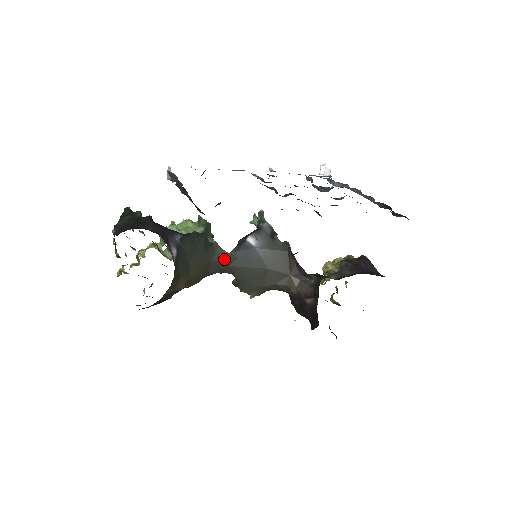
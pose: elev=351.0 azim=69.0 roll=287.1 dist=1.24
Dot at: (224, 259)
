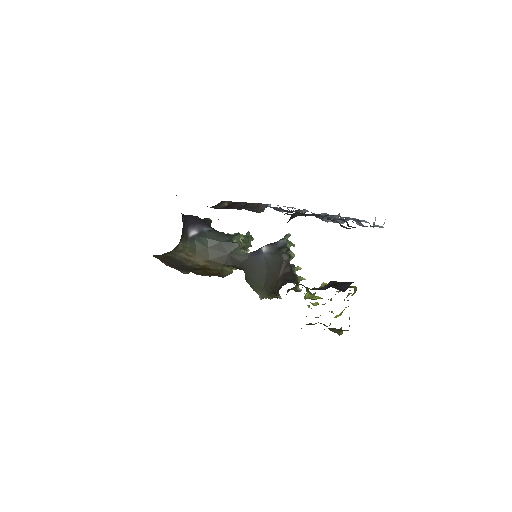
Dot at: (238, 255)
